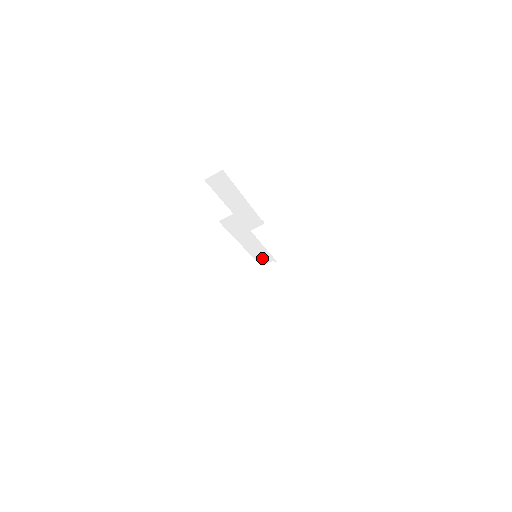
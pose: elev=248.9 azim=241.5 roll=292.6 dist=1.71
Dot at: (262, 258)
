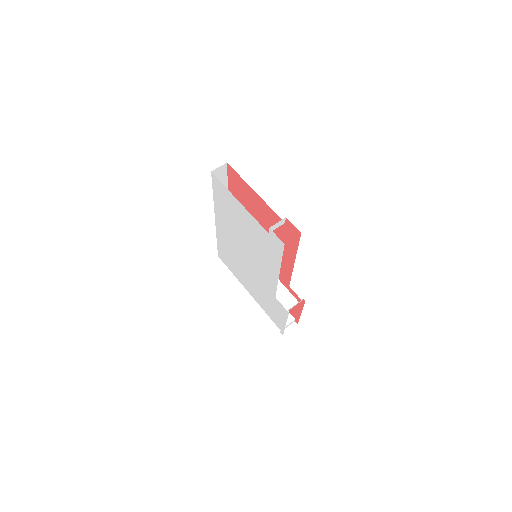
Dot at: (278, 293)
